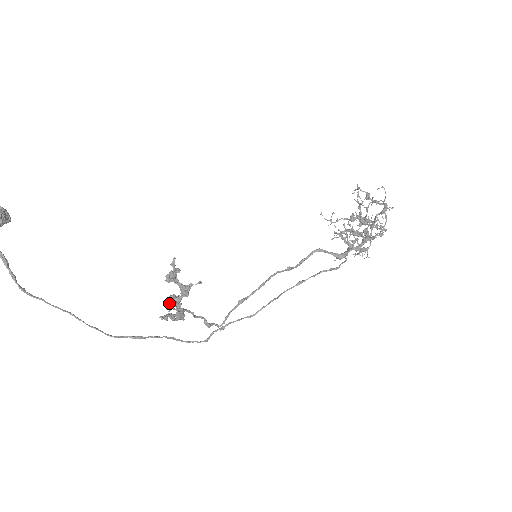
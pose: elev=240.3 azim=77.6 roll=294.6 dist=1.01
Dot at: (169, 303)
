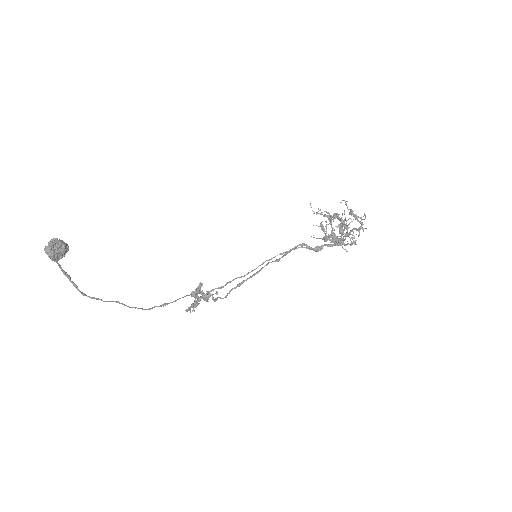
Dot at: (194, 306)
